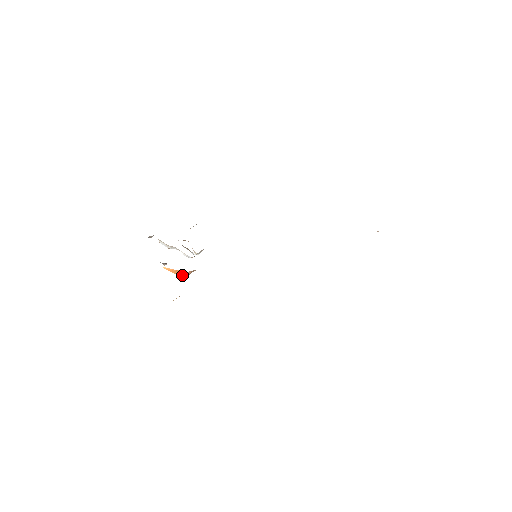
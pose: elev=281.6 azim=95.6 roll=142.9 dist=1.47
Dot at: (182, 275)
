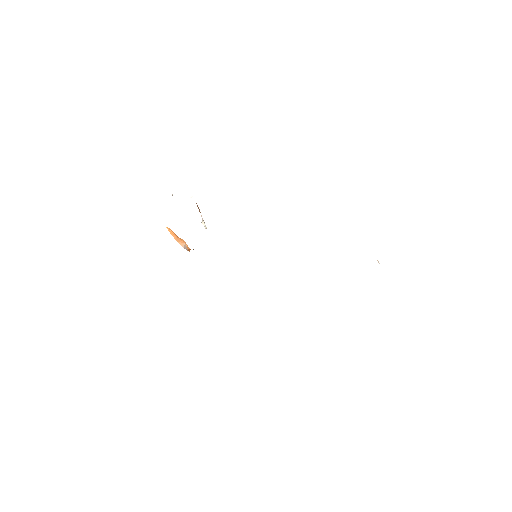
Dot at: occluded
